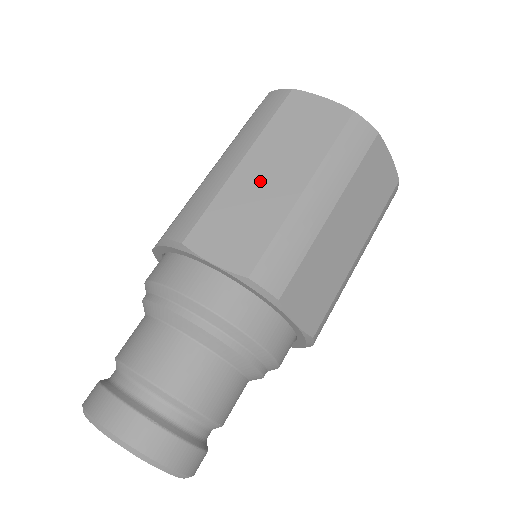
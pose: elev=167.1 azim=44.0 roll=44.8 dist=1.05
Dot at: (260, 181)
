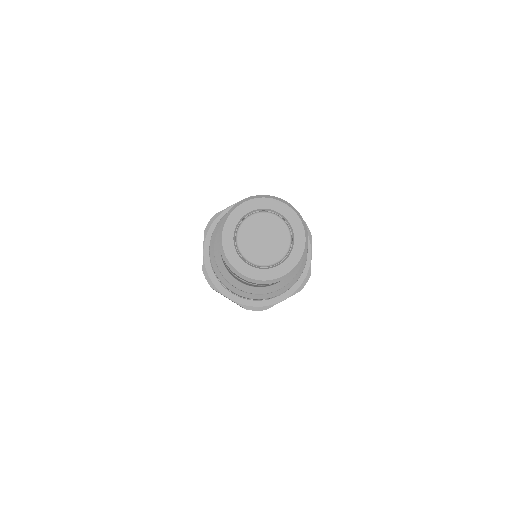
Dot at: occluded
